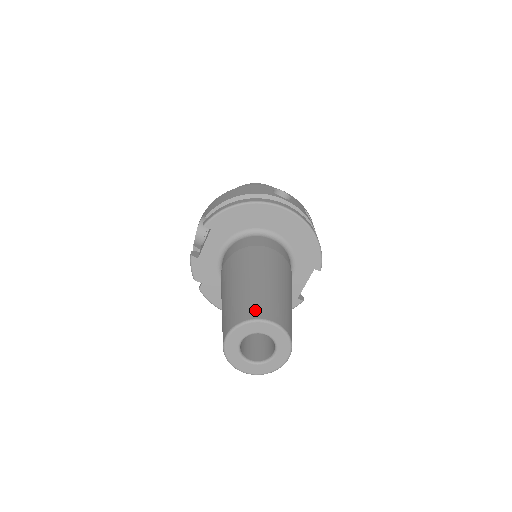
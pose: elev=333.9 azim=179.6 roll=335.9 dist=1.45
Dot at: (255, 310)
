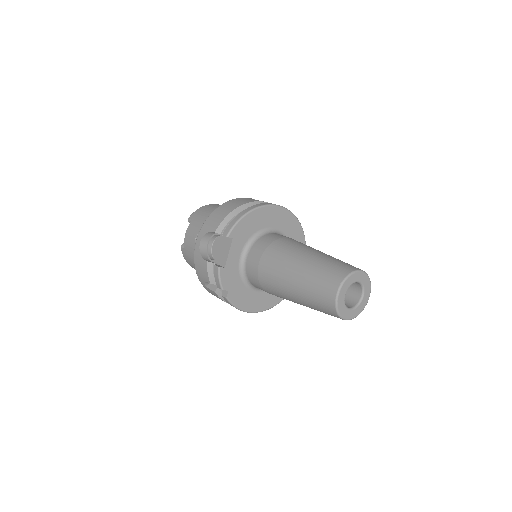
Dot at: (345, 268)
